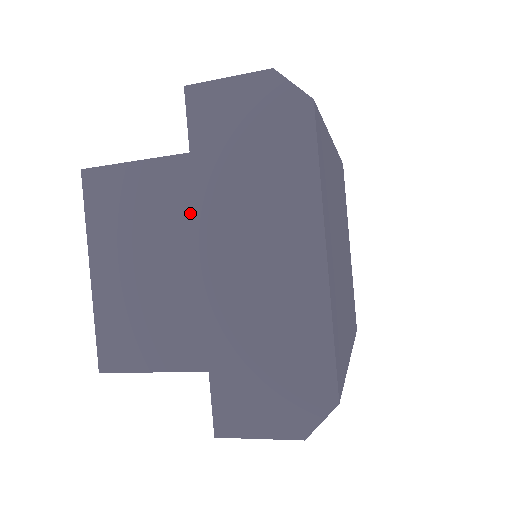
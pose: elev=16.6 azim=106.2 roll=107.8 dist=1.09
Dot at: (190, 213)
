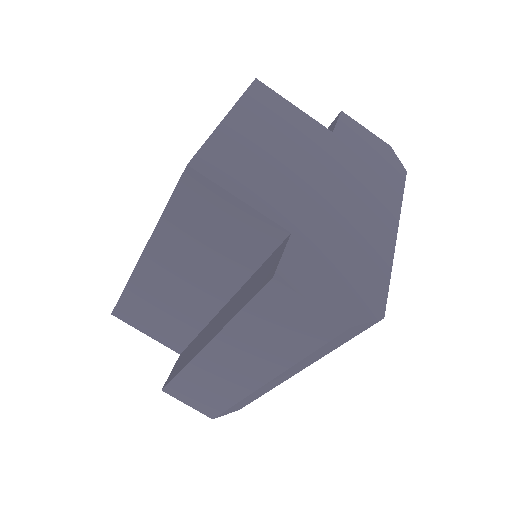
Dot at: (320, 152)
